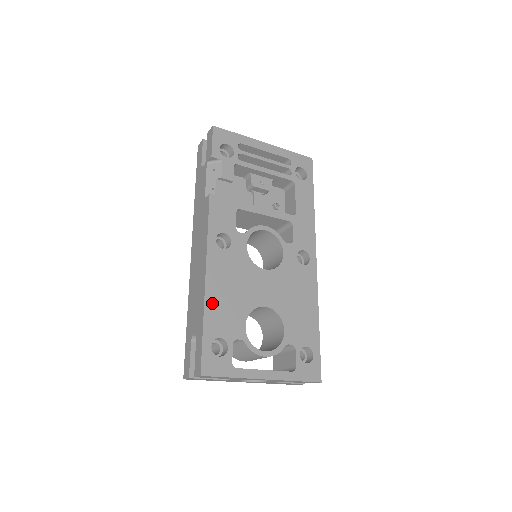
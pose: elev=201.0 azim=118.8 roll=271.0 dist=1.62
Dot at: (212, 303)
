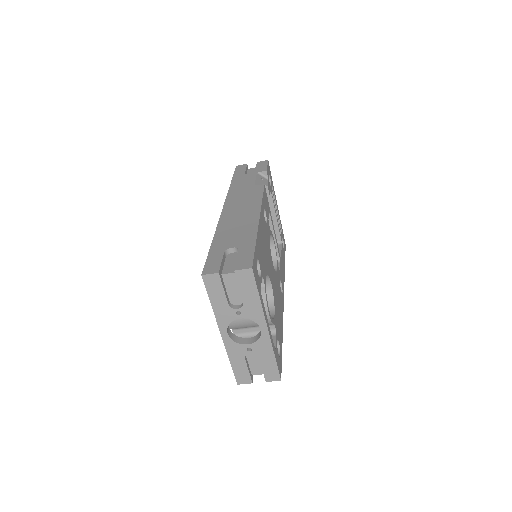
Dot at: (260, 237)
